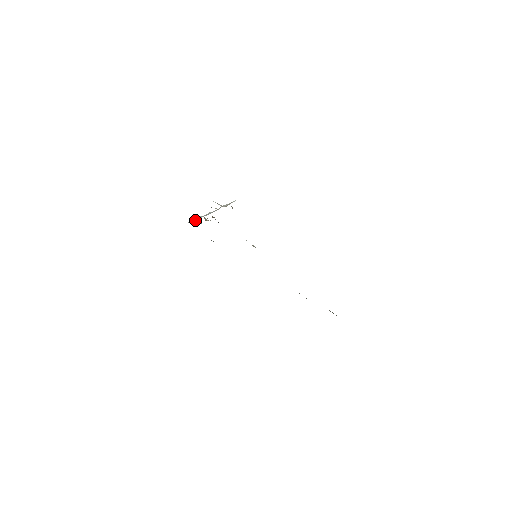
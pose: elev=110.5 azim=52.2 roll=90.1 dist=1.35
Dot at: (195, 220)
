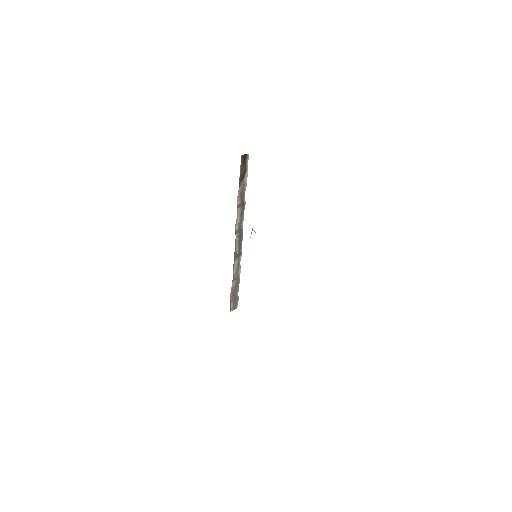
Dot at: occluded
